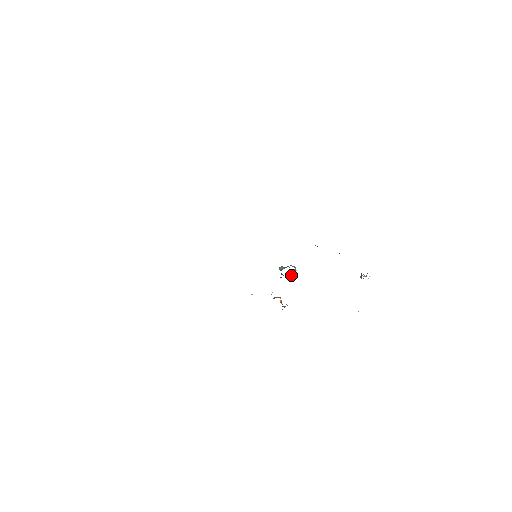
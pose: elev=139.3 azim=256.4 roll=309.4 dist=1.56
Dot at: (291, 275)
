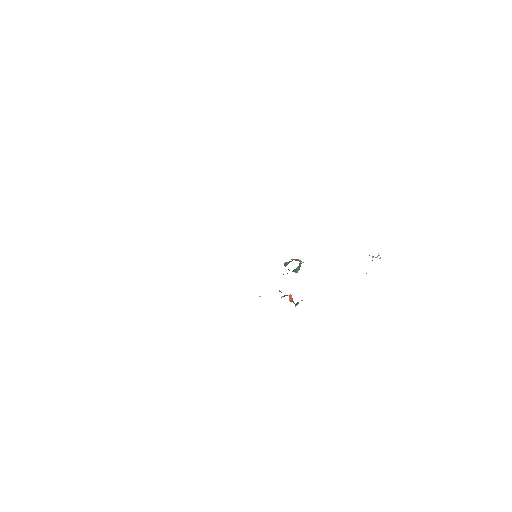
Dot at: (298, 269)
